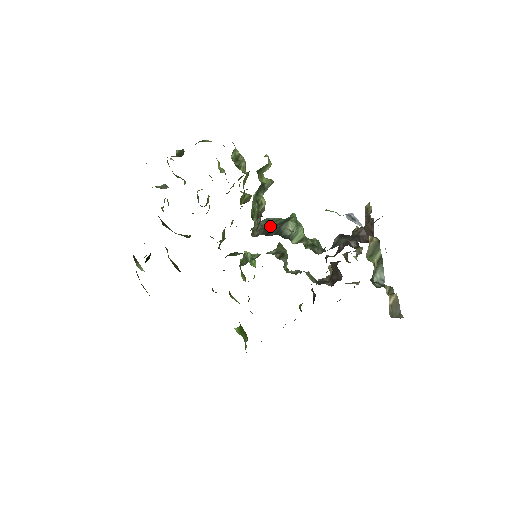
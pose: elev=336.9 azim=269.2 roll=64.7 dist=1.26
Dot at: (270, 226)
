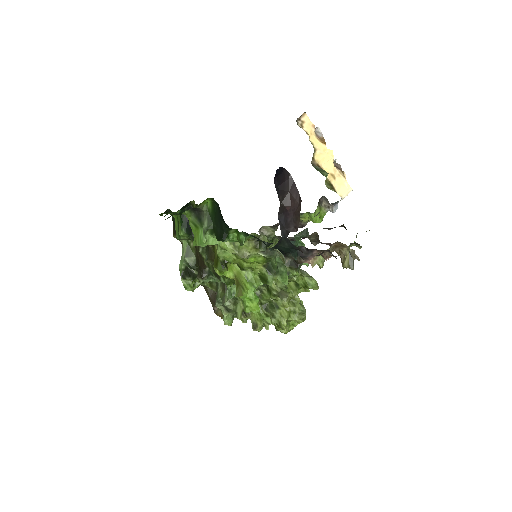
Dot at: occluded
